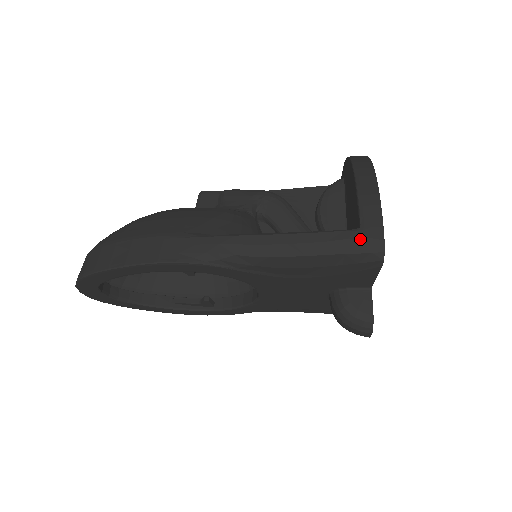
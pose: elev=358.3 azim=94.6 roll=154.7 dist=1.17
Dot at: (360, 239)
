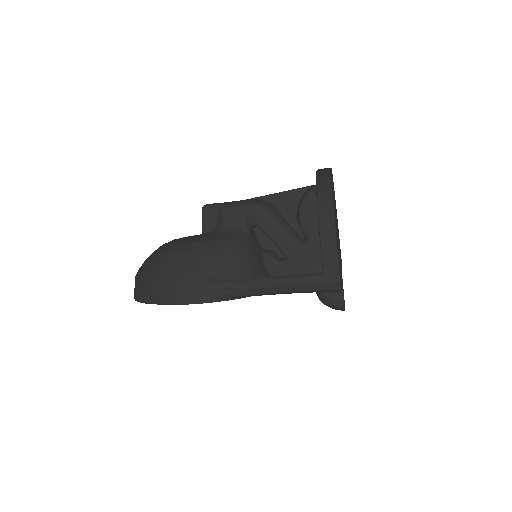
Dot at: (323, 282)
